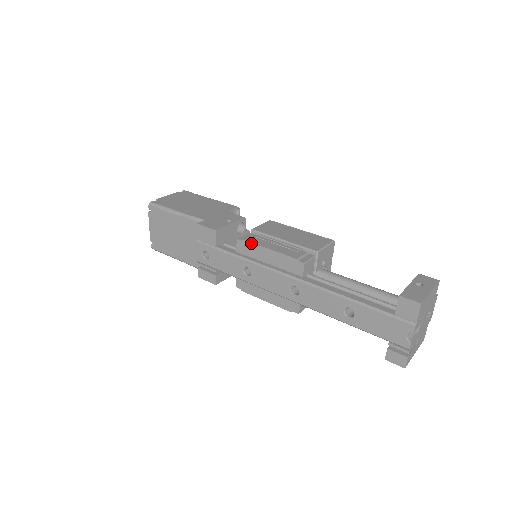
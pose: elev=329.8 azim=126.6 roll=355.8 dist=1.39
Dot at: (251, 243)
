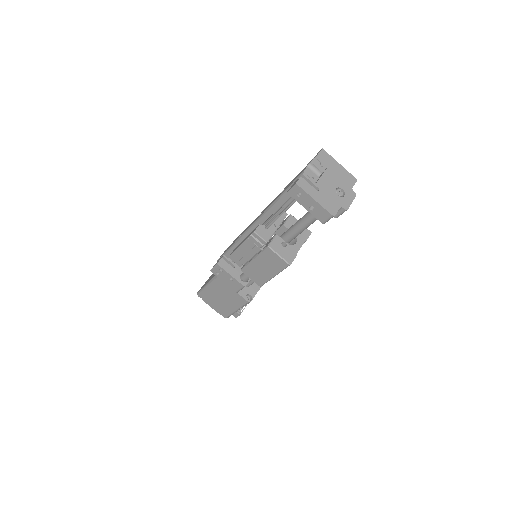
Dot at: occluded
